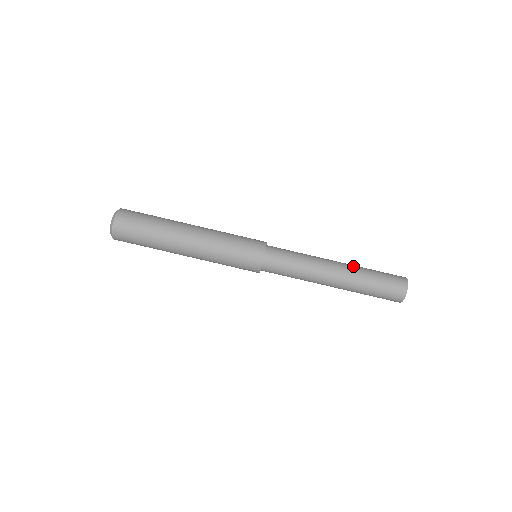
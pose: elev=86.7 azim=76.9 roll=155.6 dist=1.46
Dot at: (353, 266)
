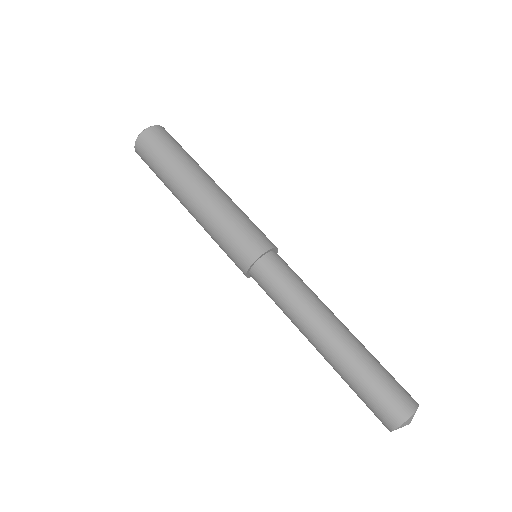
Dot at: occluded
